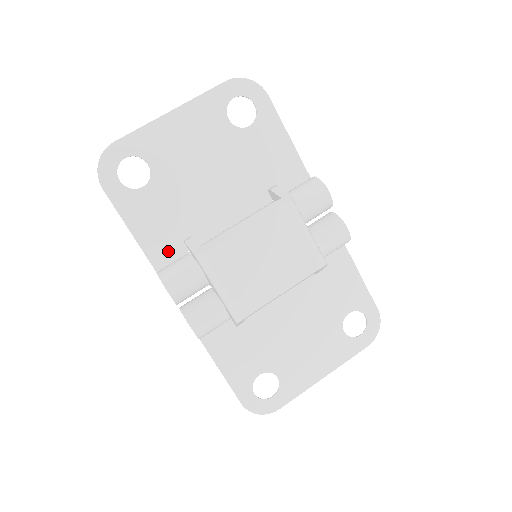
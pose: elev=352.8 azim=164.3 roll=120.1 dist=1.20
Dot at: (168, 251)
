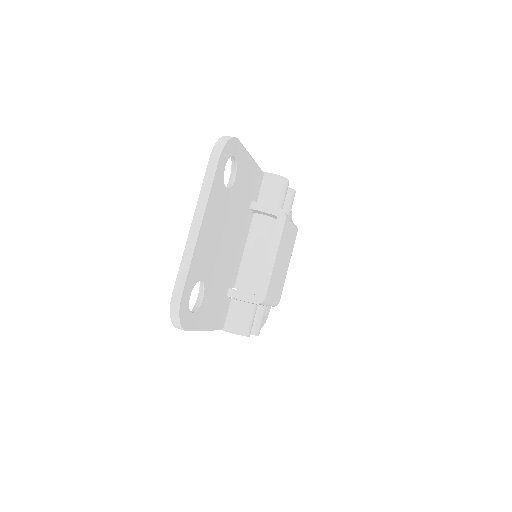
Dot at: (222, 312)
